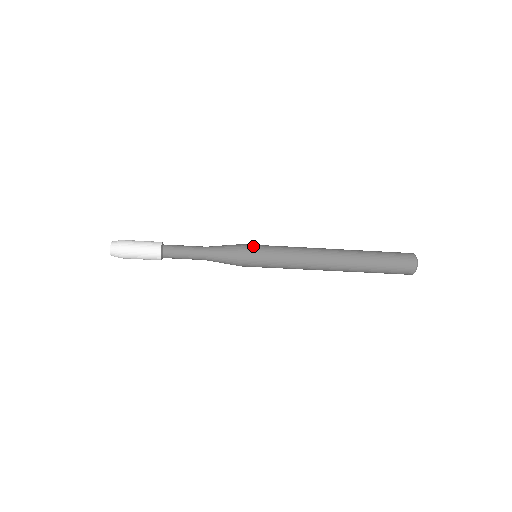
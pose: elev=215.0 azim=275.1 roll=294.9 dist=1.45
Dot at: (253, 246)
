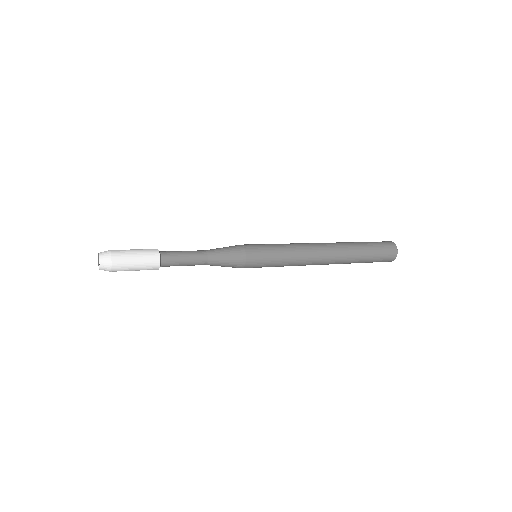
Dot at: (255, 246)
